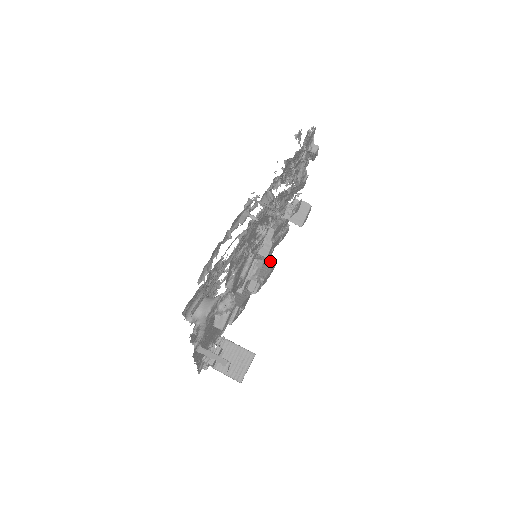
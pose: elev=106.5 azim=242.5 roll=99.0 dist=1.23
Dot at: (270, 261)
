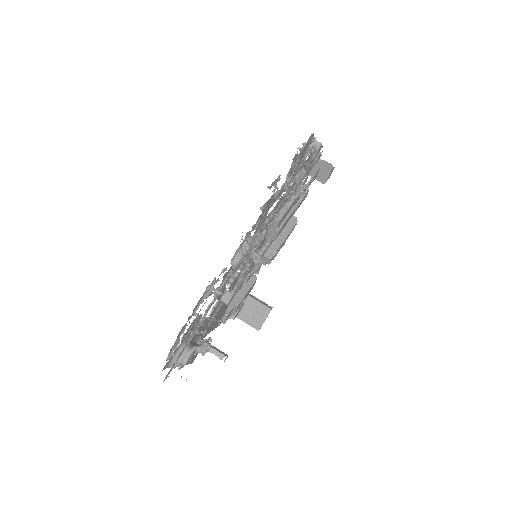
Dot at: (289, 223)
